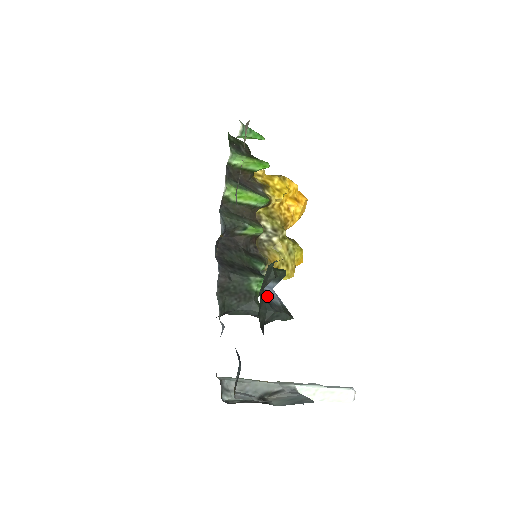
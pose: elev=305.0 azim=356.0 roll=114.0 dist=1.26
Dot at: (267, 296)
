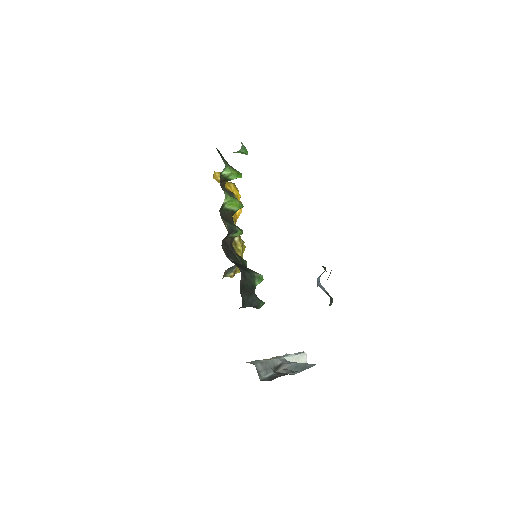
Dot at: (321, 288)
